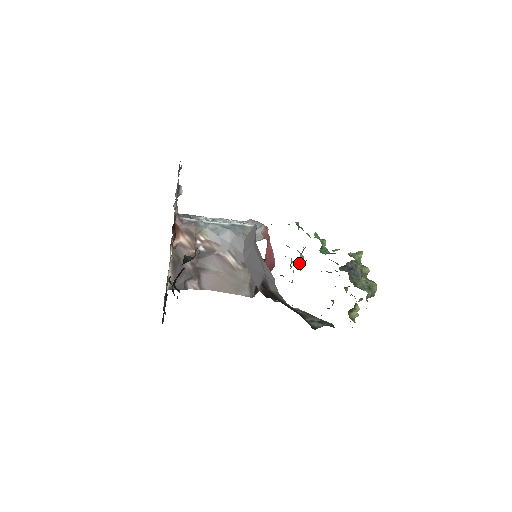
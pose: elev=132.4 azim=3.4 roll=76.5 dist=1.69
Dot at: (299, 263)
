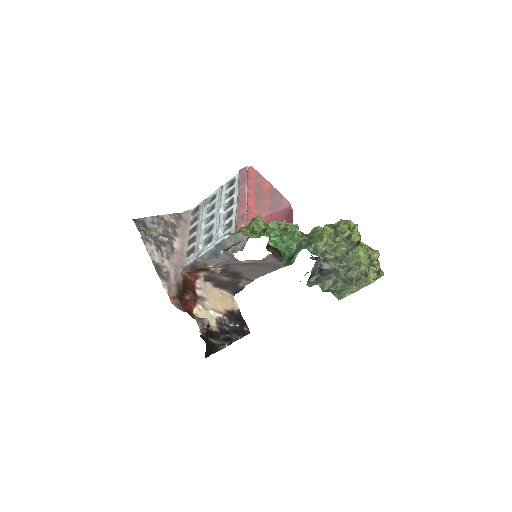
Dot at: occluded
